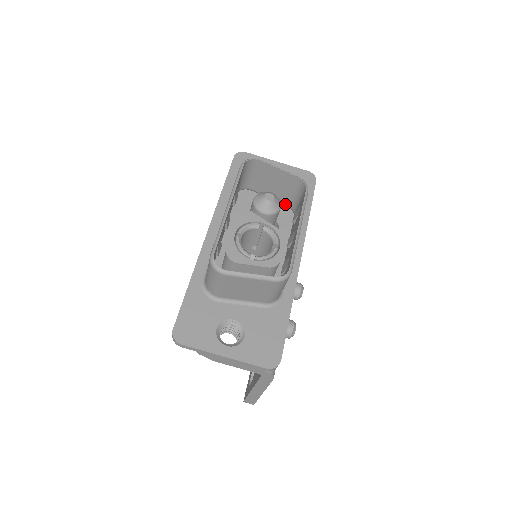
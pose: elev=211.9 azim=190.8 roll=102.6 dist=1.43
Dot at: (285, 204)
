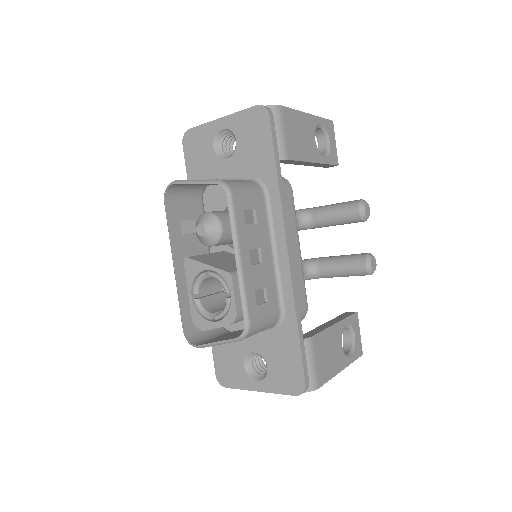
Dot at: occluded
